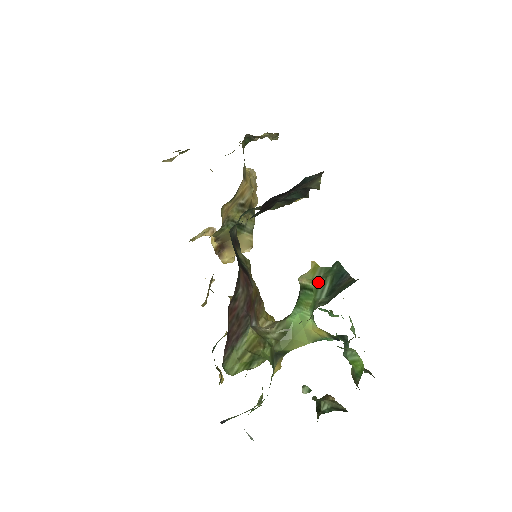
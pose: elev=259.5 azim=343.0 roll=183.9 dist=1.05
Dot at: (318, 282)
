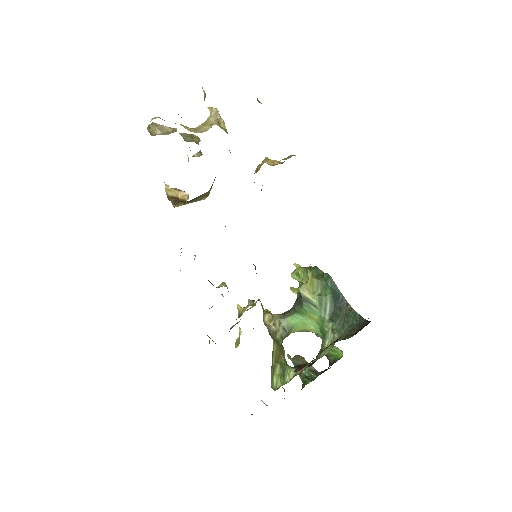
Dot at: (320, 300)
